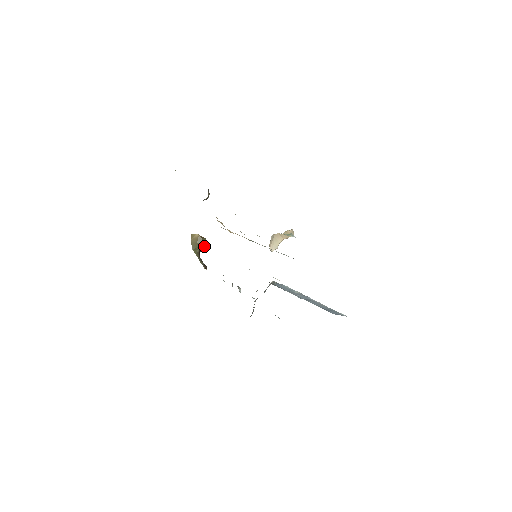
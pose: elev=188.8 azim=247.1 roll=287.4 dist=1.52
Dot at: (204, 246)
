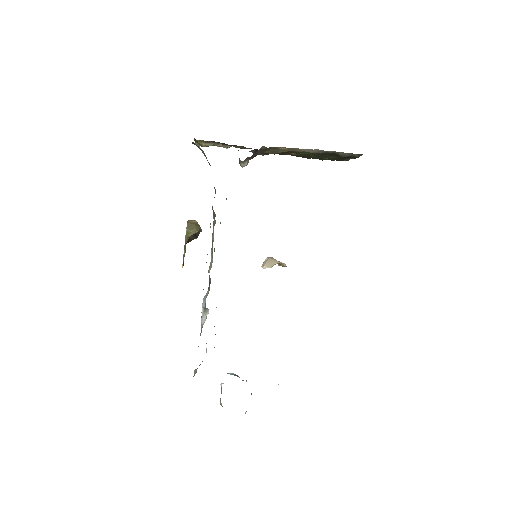
Dot at: (197, 235)
